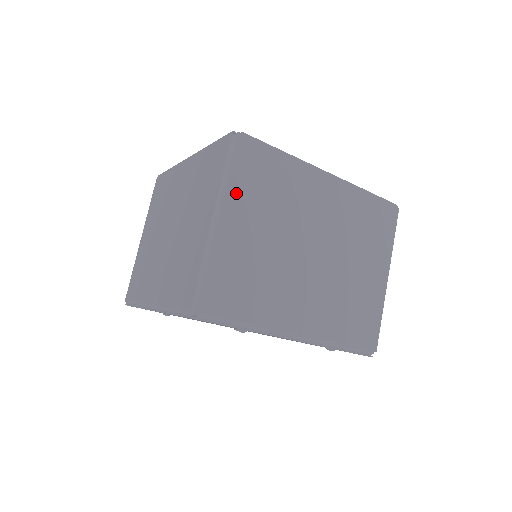
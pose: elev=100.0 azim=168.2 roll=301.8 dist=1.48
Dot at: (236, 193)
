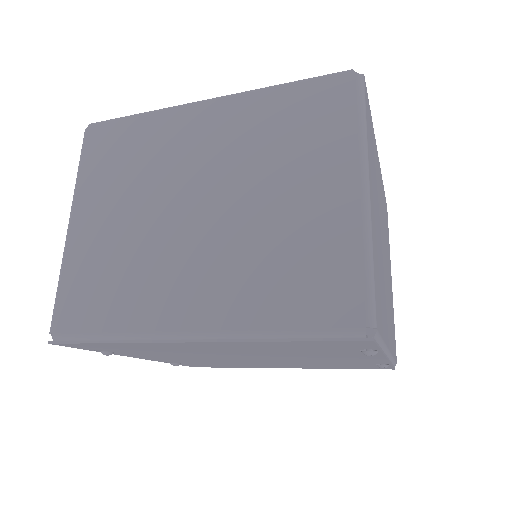
Dot at: (369, 156)
